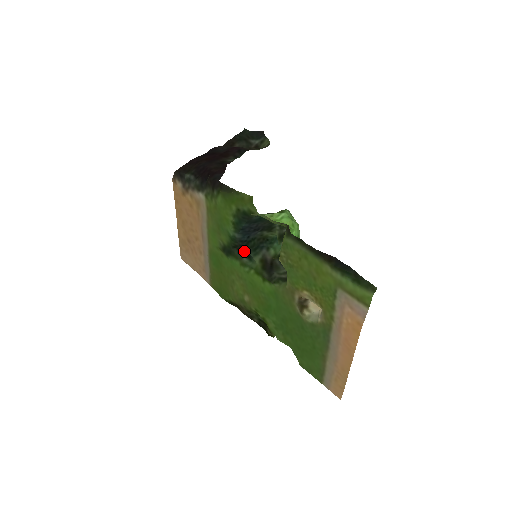
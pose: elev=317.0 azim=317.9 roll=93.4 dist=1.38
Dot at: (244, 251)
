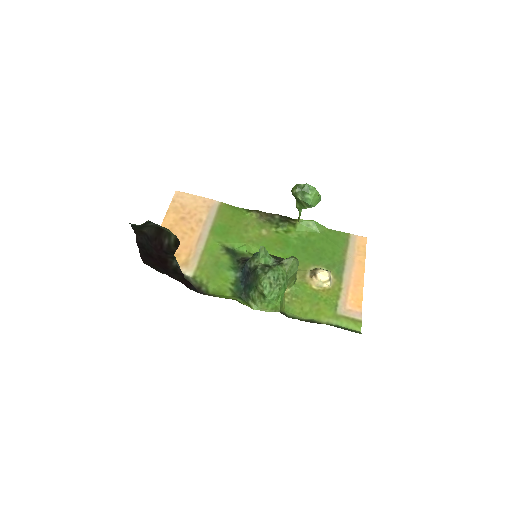
Dot at: (246, 260)
